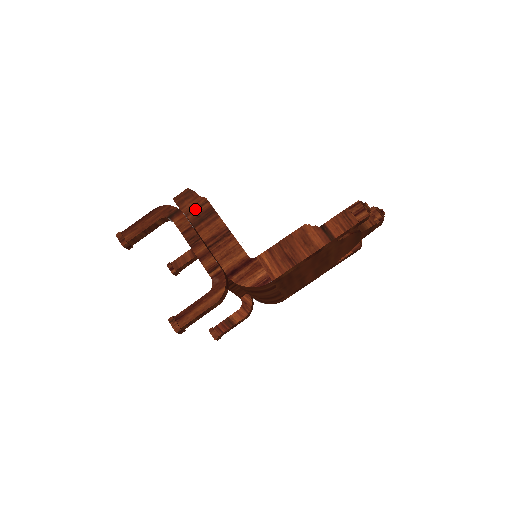
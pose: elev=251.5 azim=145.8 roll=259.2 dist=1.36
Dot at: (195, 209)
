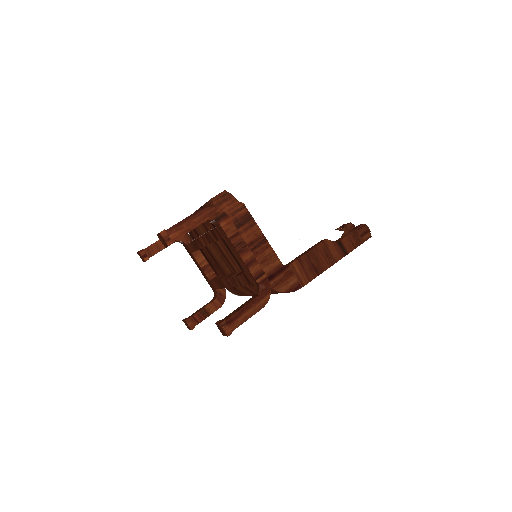
Dot at: (233, 213)
